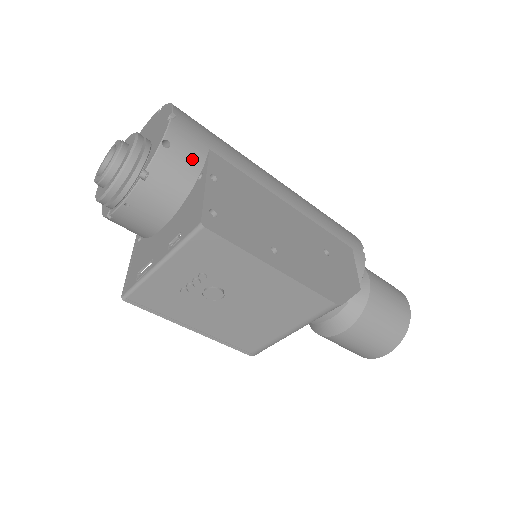
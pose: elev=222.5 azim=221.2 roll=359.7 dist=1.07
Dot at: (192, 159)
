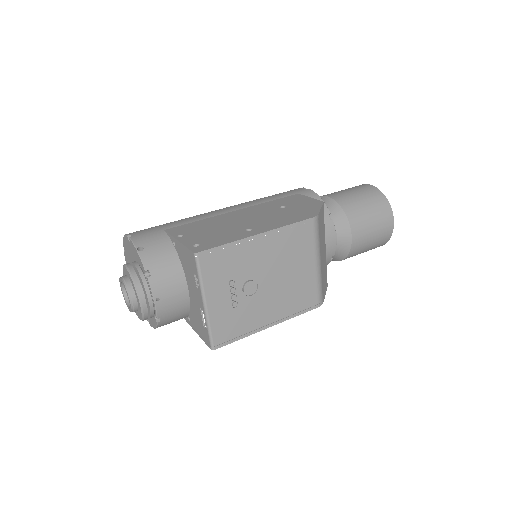
Dot at: (161, 242)
